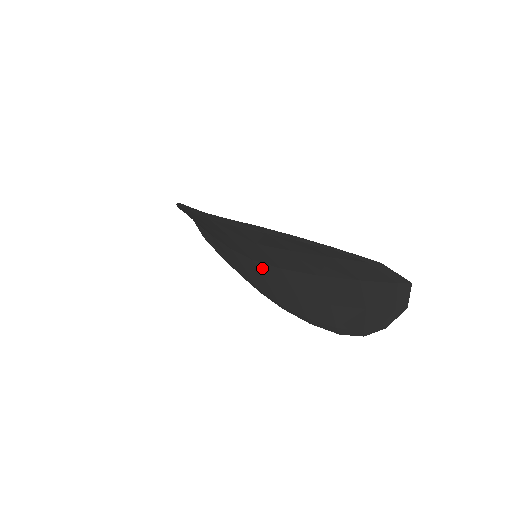
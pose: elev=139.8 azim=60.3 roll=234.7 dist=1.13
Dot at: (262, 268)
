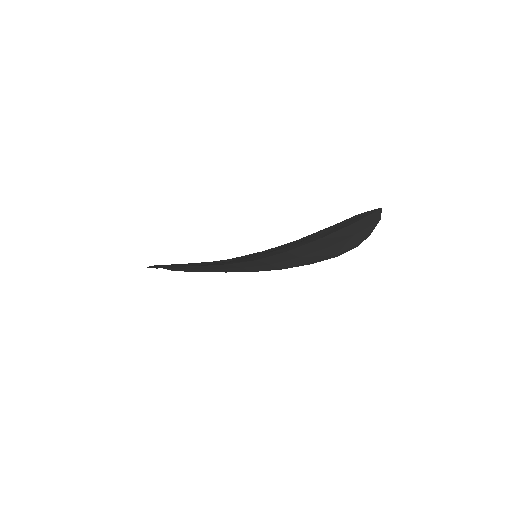
Dot at: (266, 260)
